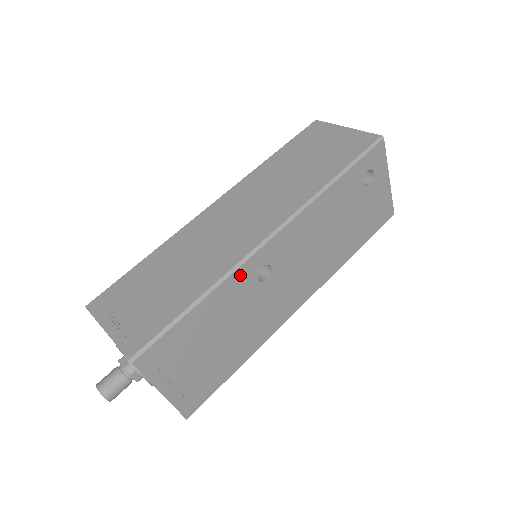
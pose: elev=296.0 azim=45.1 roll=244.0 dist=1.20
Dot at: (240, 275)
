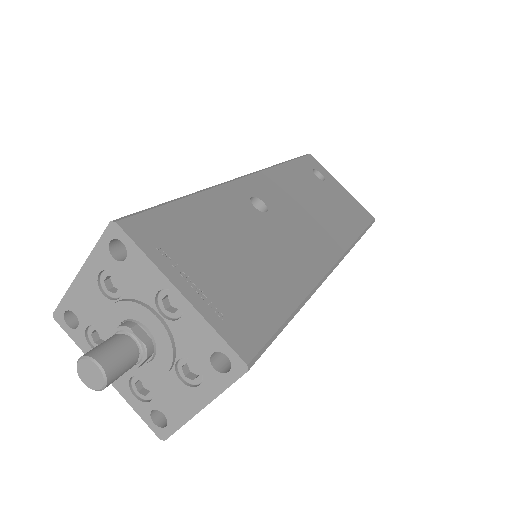
Dot at: (228, 193)
